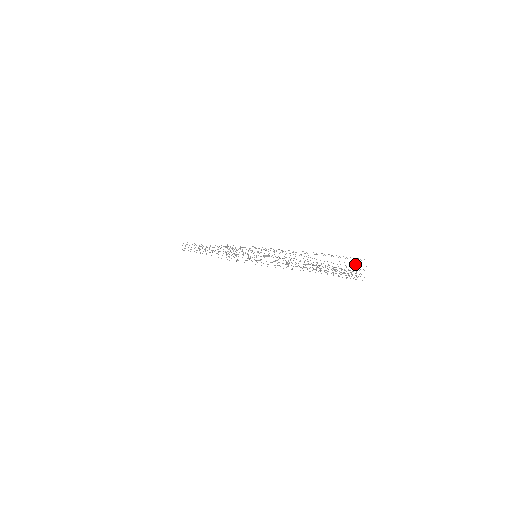
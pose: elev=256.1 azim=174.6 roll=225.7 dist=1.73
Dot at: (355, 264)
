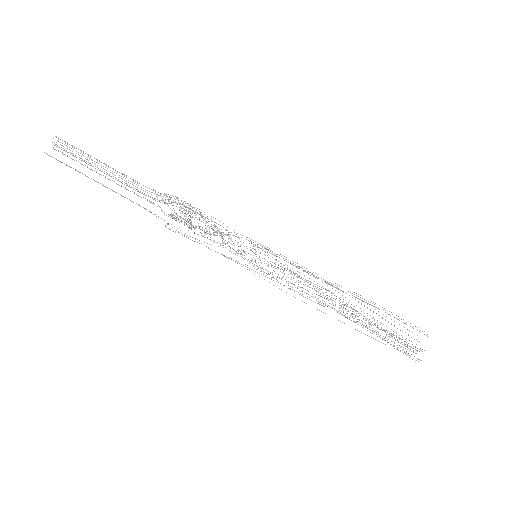
Dot at: occluded
